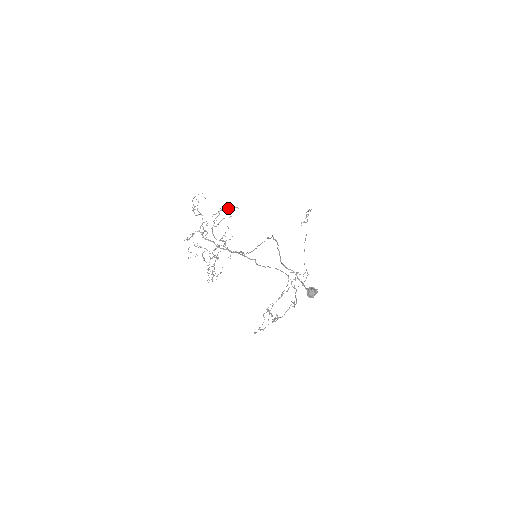
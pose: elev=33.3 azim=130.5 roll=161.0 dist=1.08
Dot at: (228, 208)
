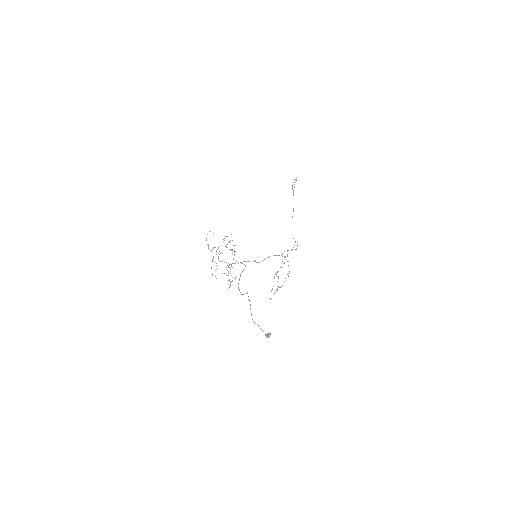
Dot at: occluded
